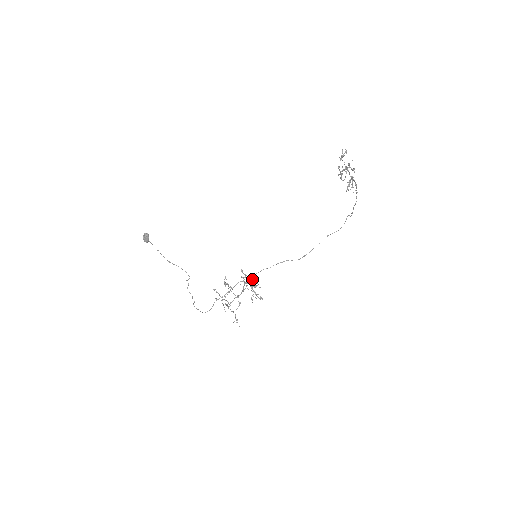
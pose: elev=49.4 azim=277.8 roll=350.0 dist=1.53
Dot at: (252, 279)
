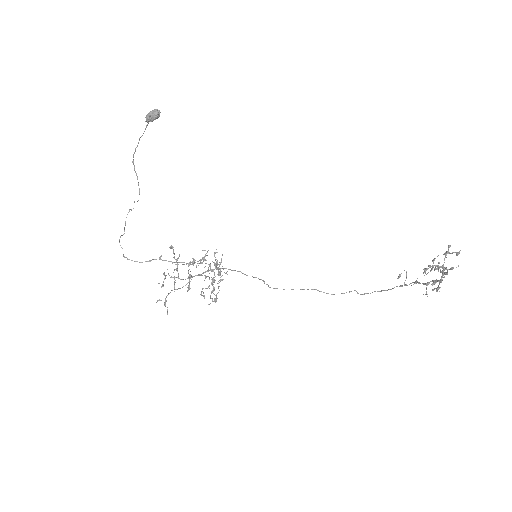
Dot at: (209, 266)
